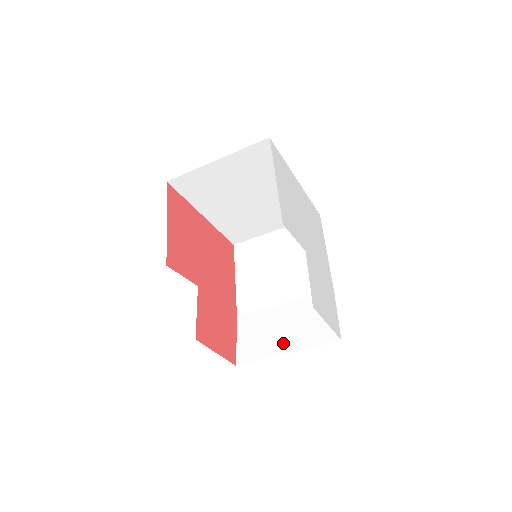
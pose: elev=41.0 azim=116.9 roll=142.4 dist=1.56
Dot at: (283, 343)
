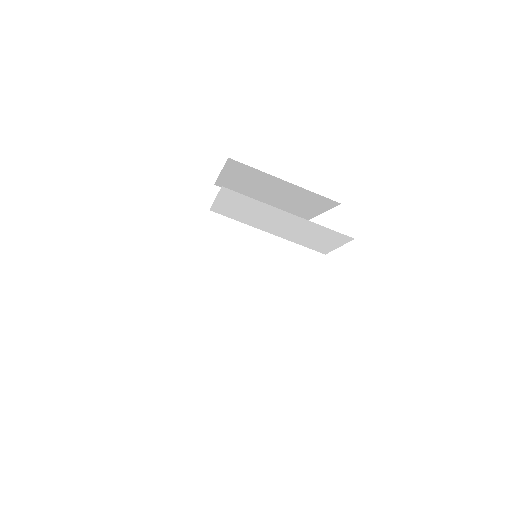
Dot at: occluded
